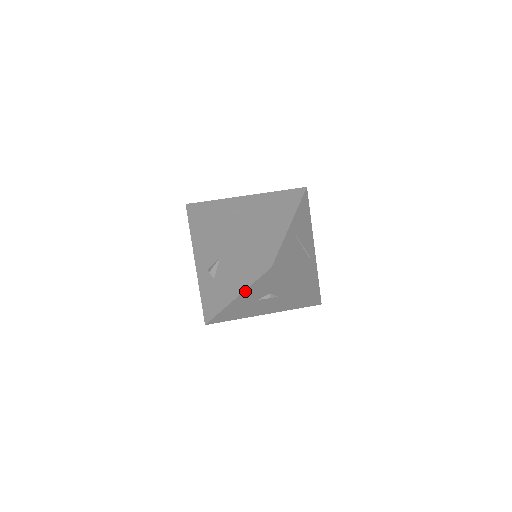
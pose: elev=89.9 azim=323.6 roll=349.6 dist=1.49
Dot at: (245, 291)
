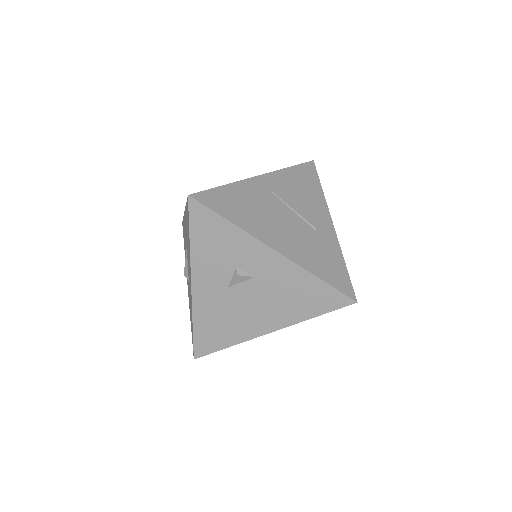
Dot at: (192, 262)
